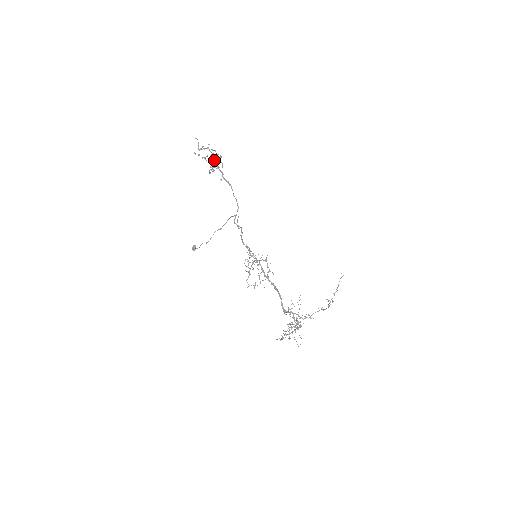
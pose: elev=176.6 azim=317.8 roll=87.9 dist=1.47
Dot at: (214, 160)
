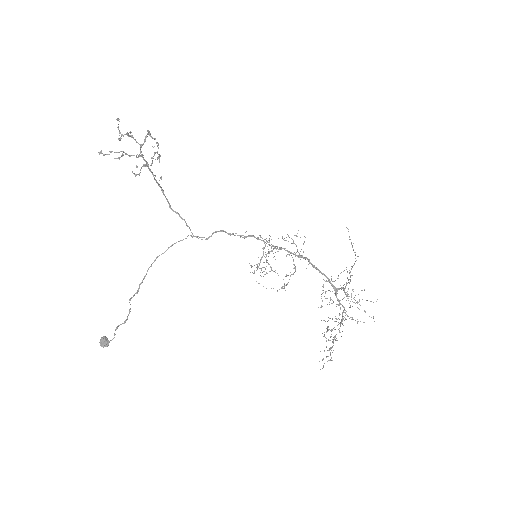
Dot at: (157, 142)
